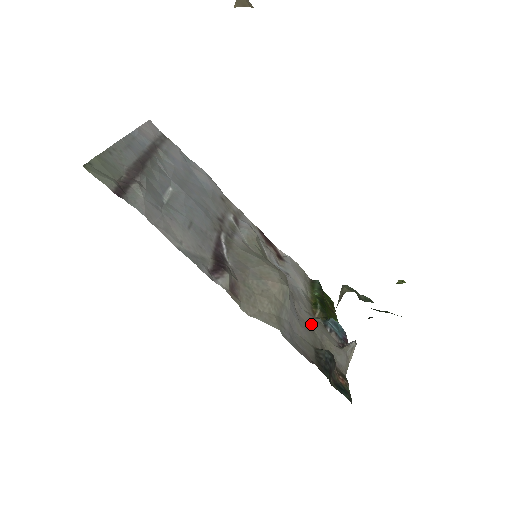
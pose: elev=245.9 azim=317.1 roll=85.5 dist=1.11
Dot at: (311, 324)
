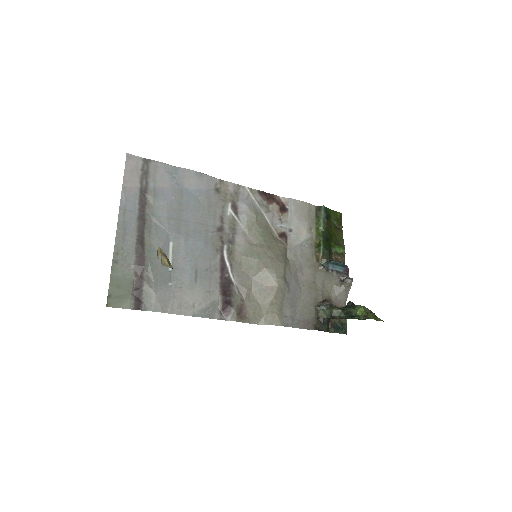
Dot at: (313, 278)
